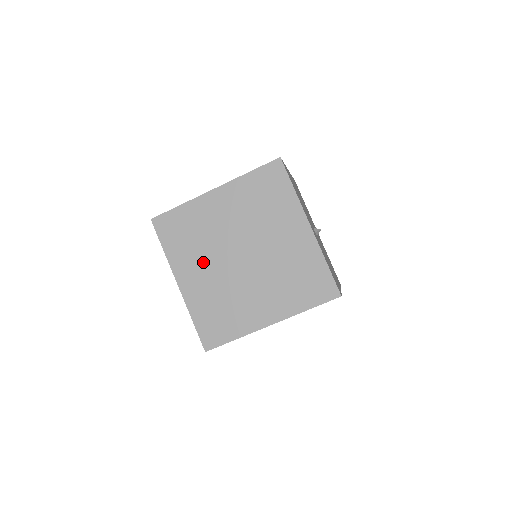
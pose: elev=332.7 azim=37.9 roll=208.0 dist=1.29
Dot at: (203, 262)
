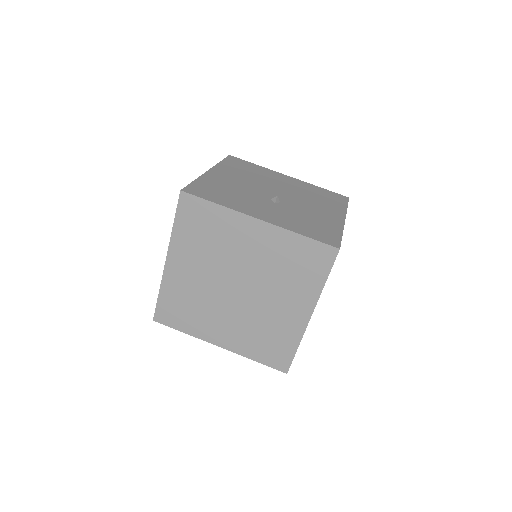
Dot at: (217, 317)
